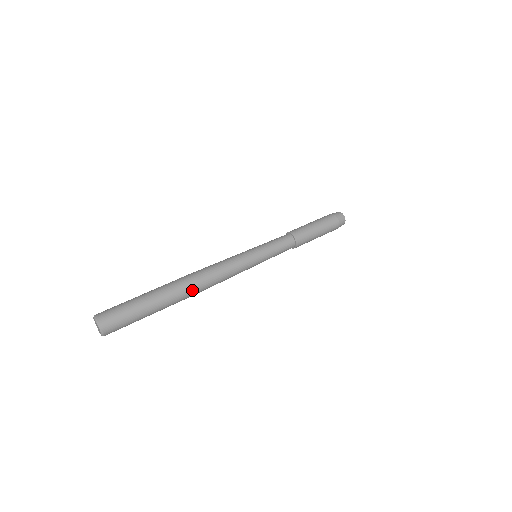
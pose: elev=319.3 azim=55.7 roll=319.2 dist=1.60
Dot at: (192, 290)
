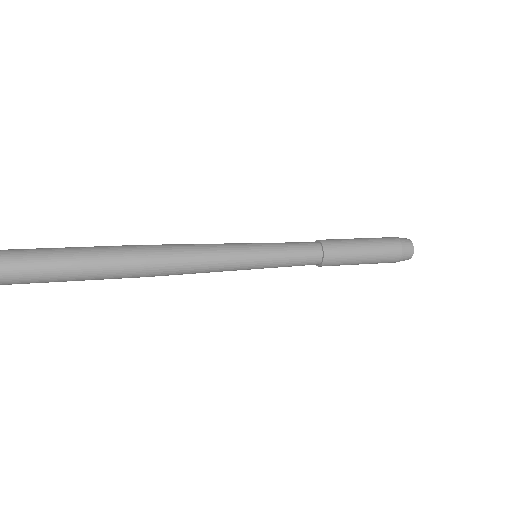
Dot at: (134, 253)
